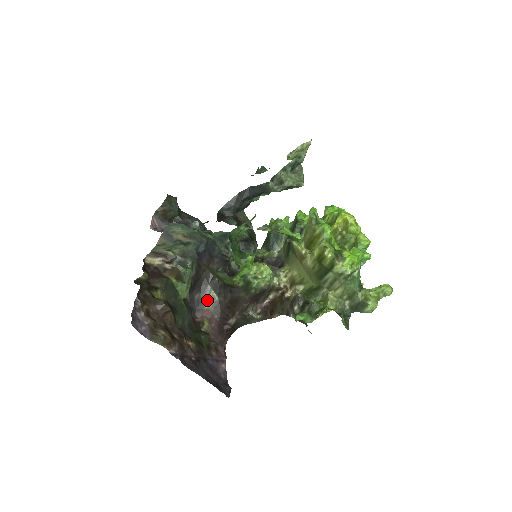
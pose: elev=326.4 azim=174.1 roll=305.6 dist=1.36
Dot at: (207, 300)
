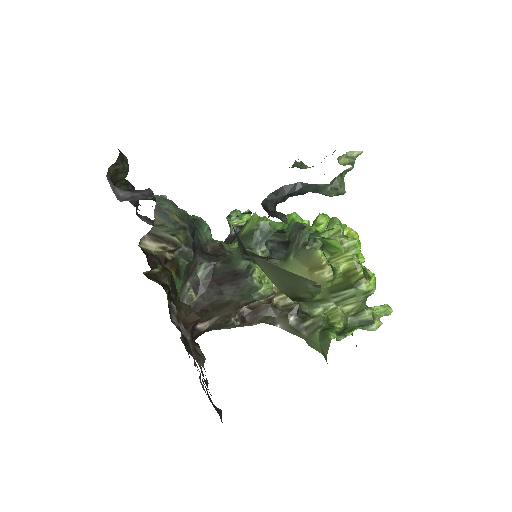
Dot at: (183, 300)
